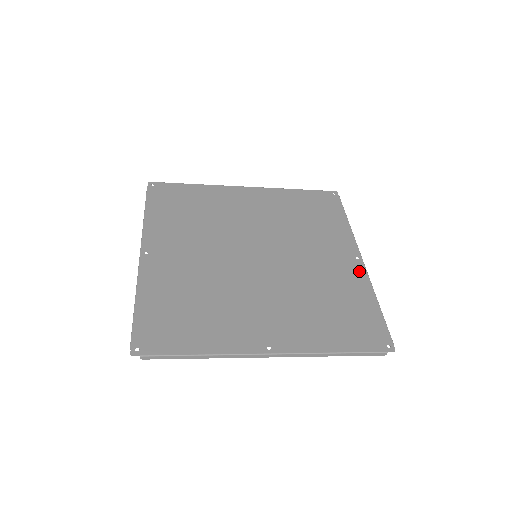
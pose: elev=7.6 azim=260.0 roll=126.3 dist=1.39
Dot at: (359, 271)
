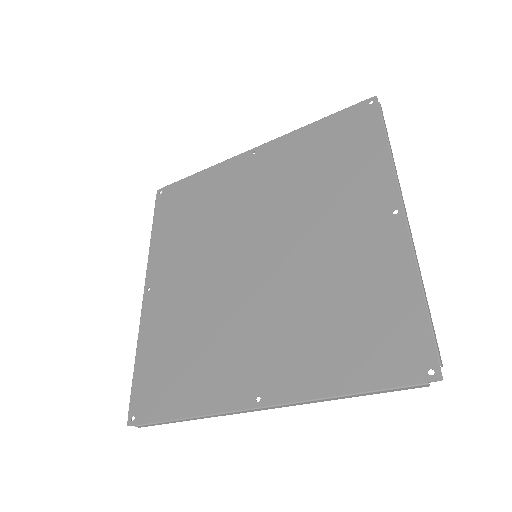
Dot at: (396, 236)
